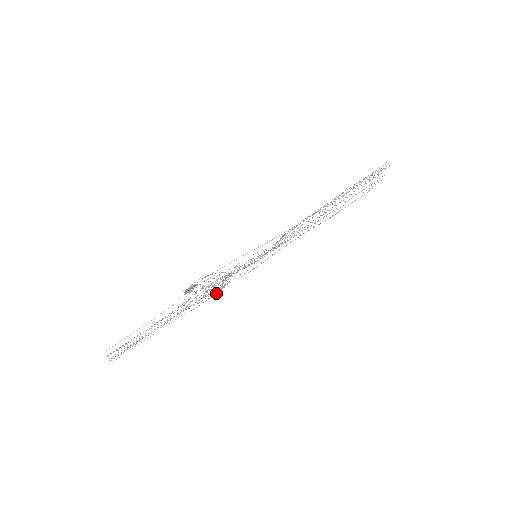
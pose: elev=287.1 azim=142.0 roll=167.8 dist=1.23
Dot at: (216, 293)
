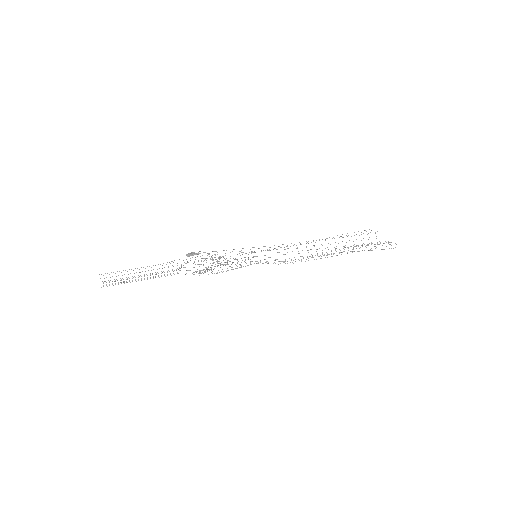
Dot at: occluded
